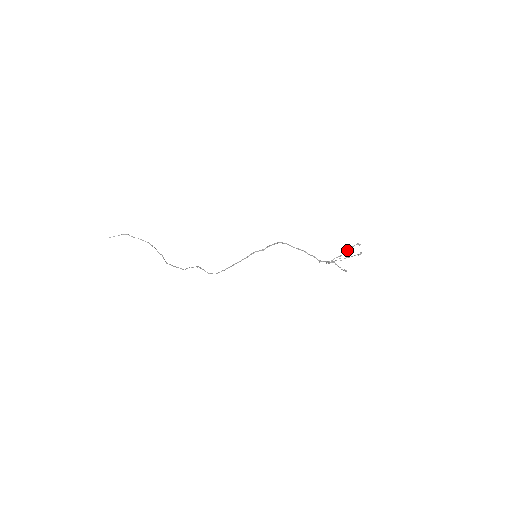
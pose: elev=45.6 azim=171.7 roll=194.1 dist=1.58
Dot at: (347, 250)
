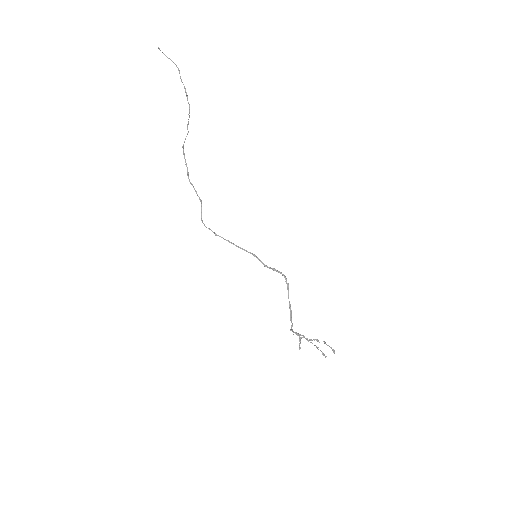
Dot at: occluded
